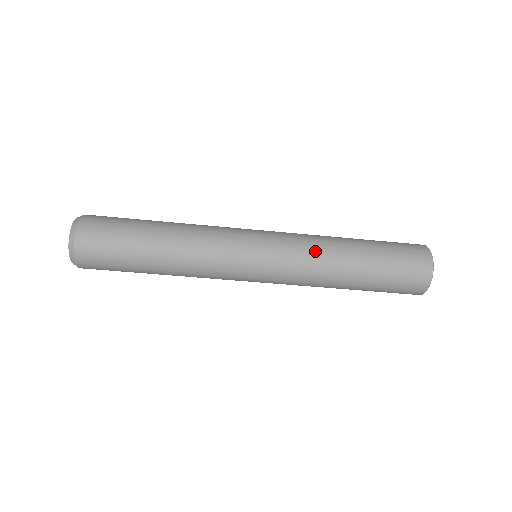
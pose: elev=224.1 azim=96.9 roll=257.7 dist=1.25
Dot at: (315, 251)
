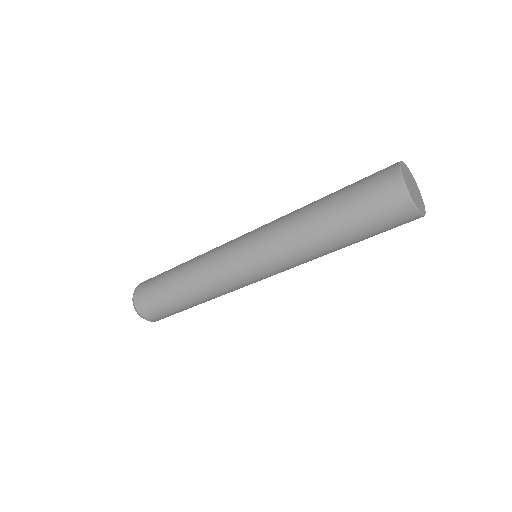
Dot at: (285, 216)
